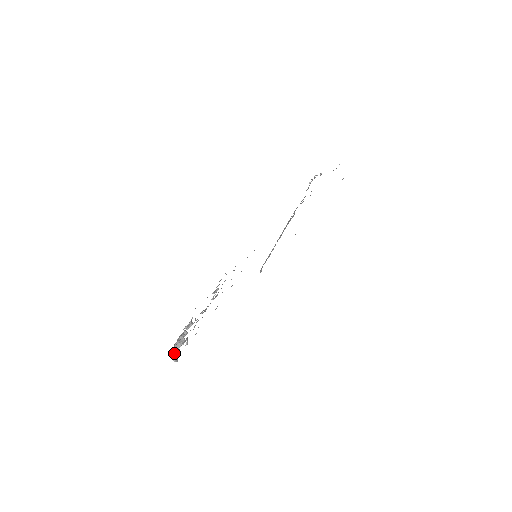
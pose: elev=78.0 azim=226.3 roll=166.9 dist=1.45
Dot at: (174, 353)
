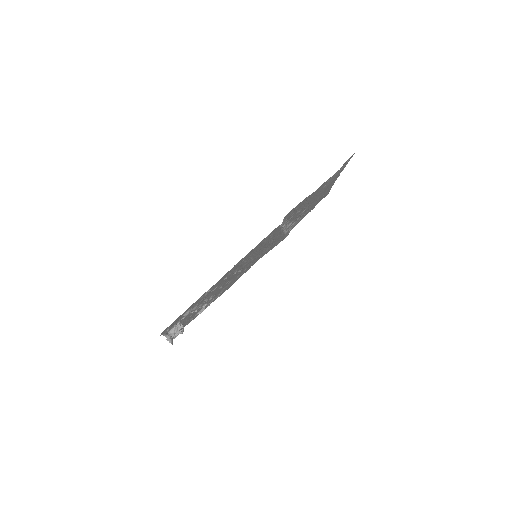
Dot at: occluded
